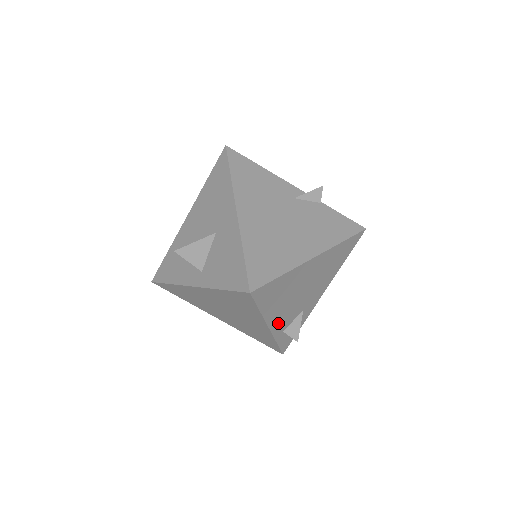
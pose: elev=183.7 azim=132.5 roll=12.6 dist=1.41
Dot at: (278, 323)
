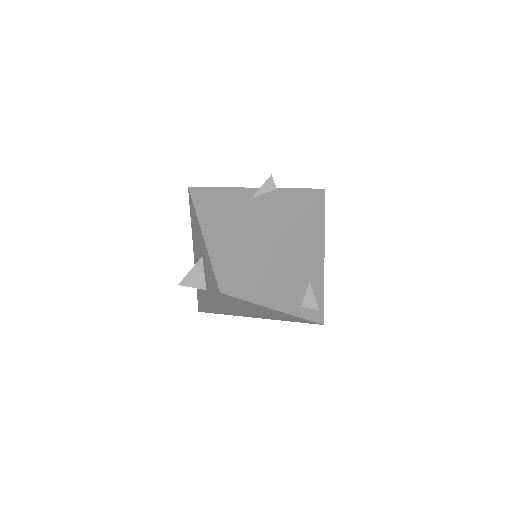
Dot at: (285, 303)
